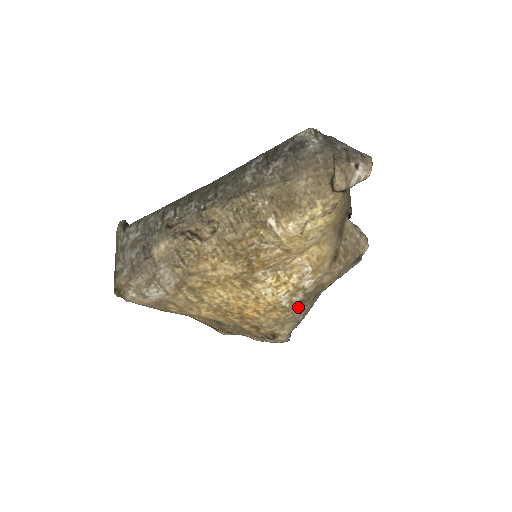
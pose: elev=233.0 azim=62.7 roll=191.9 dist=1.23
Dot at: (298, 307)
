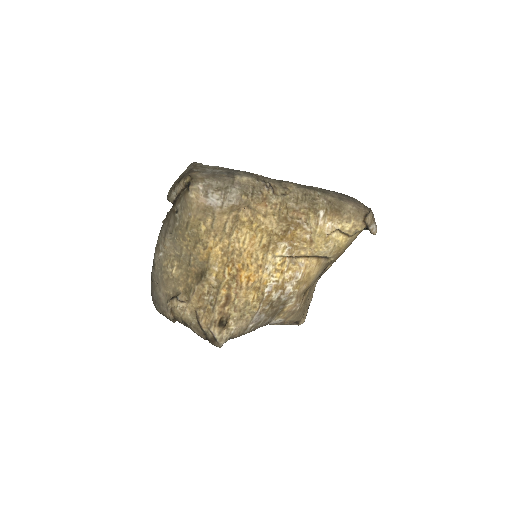
Dot at: (265, 307)
